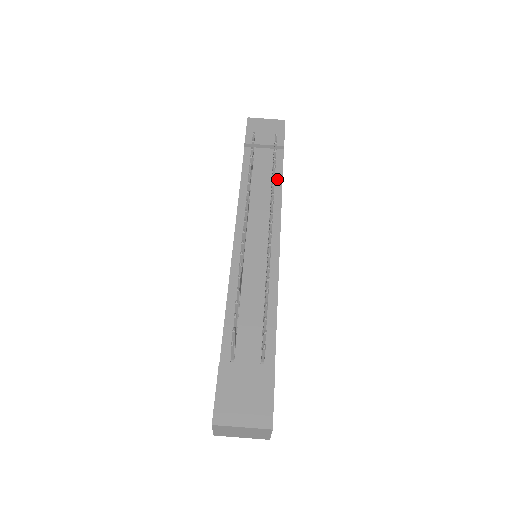
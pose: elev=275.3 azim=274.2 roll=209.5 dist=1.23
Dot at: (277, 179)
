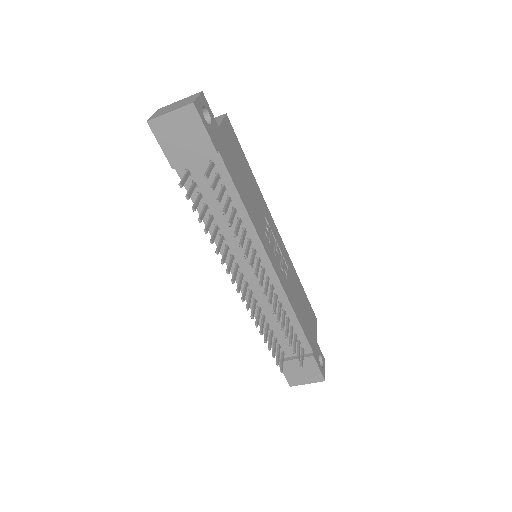
Dot at: (234, 199)
